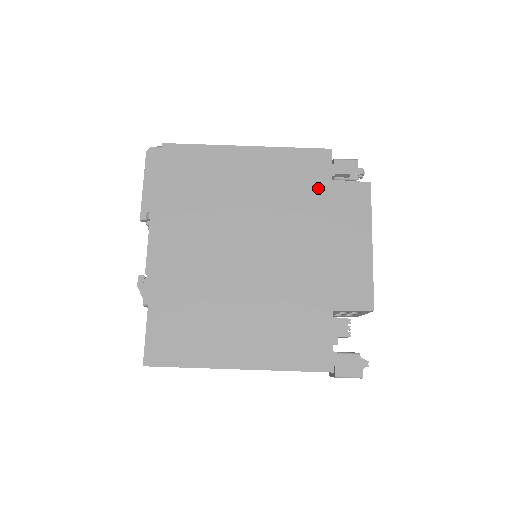
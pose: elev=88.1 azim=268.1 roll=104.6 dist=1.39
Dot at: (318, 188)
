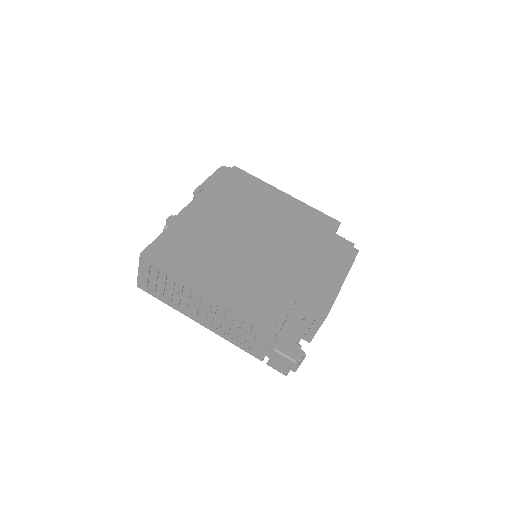
Dot at: (322, 234)
